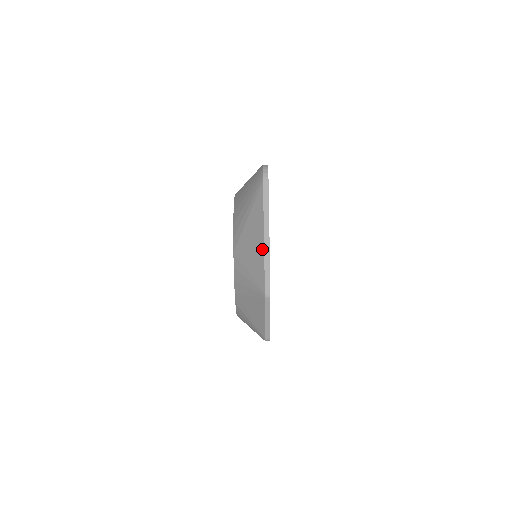
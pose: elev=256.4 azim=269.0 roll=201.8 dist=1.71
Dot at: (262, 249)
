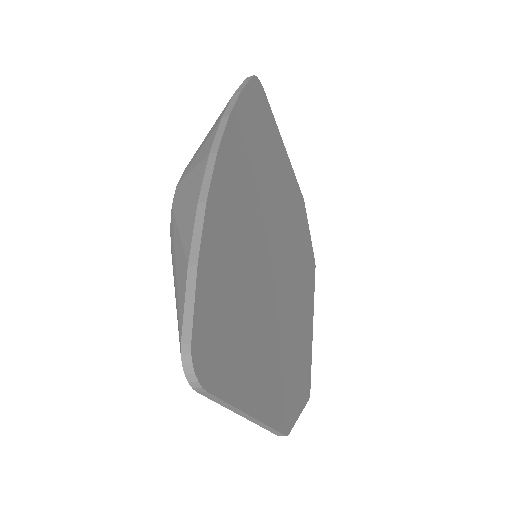
Dot at: occluded
